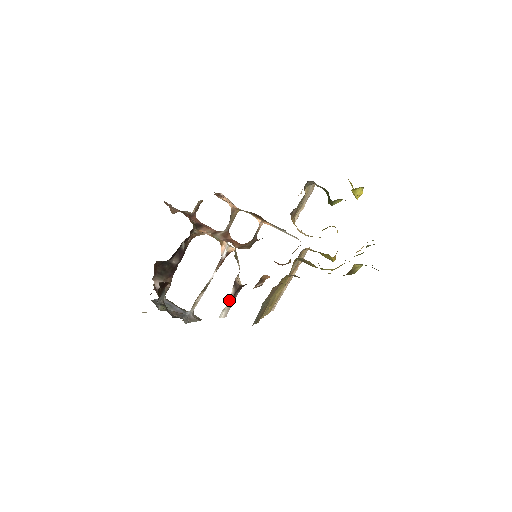
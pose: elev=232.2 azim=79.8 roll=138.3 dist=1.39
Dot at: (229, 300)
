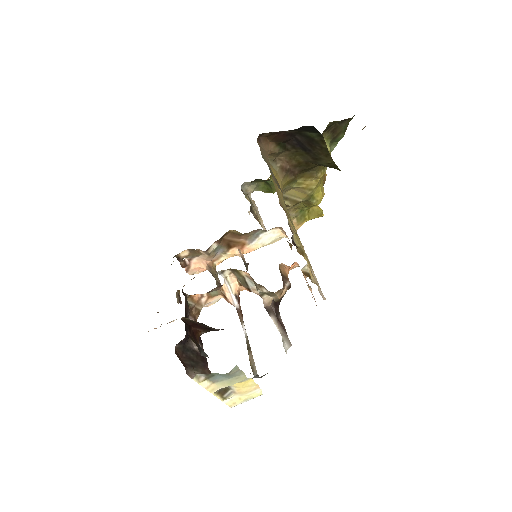
Dot at: (279, 330)
